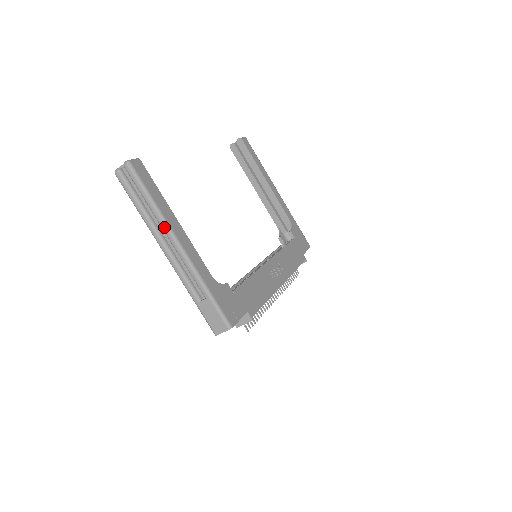
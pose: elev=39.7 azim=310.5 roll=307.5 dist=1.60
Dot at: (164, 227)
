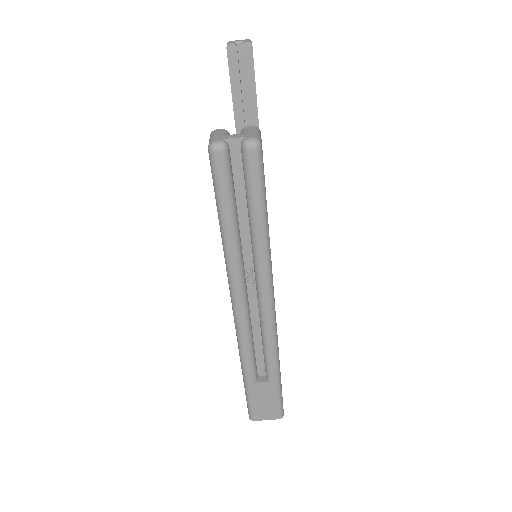
Dot at: (264, 277)
